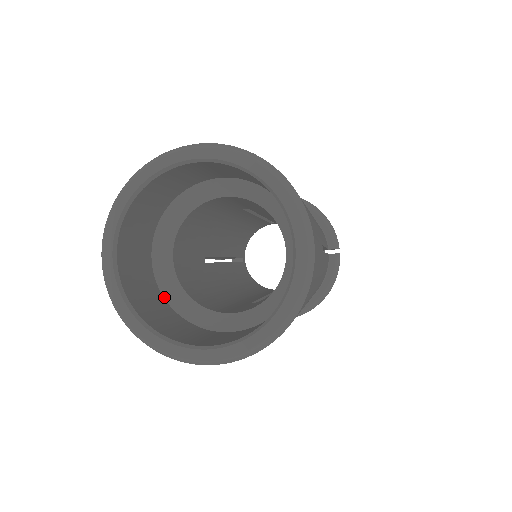
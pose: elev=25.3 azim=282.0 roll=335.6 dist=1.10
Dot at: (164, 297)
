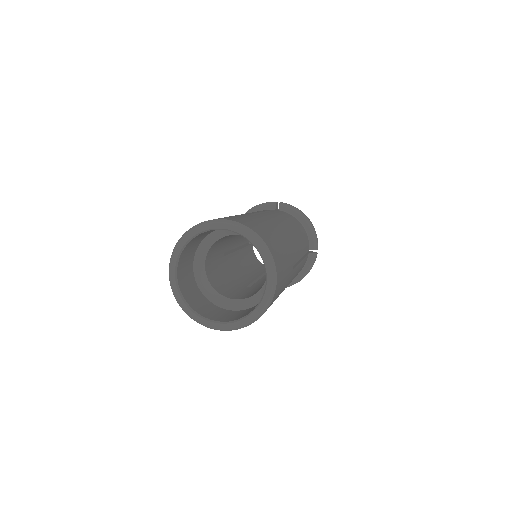
Dot at: (197, 284)
